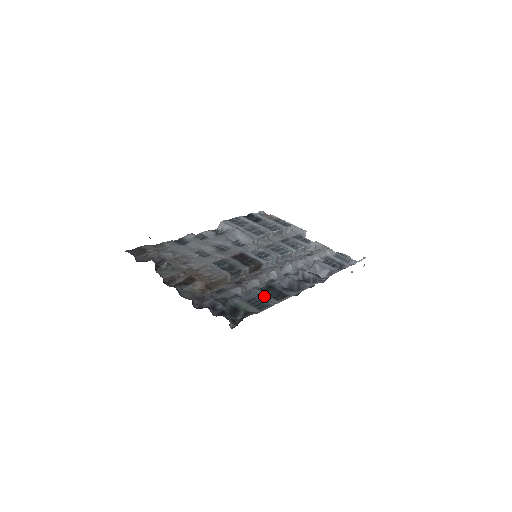
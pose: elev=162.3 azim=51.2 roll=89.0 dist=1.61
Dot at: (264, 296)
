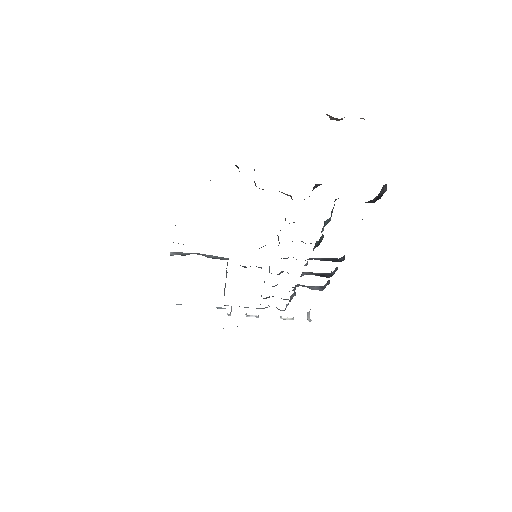
Dot at: occluded
